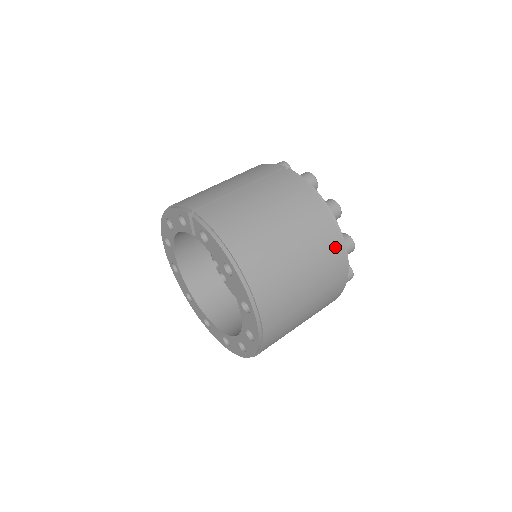
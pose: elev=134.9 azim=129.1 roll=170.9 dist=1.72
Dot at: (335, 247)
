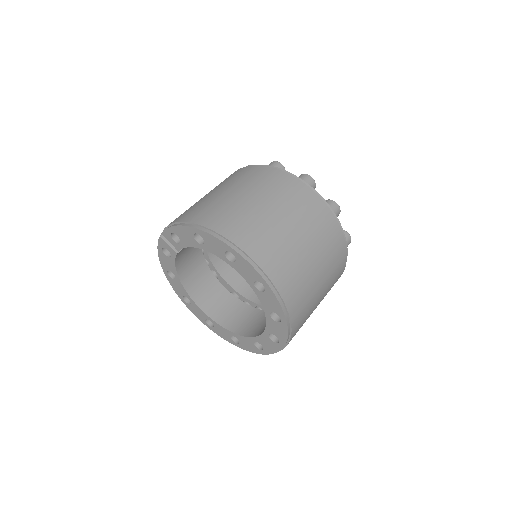
Dot at: (287, 181)
